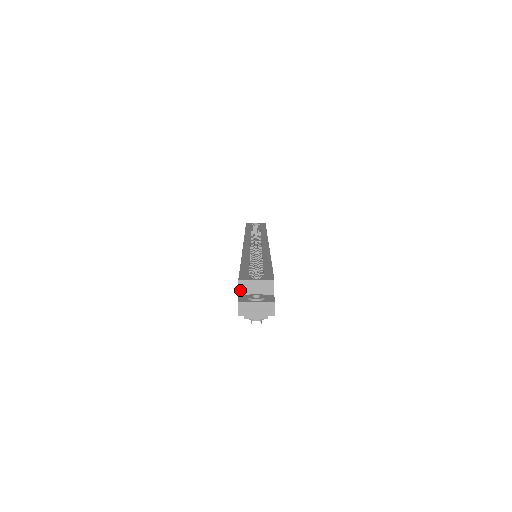
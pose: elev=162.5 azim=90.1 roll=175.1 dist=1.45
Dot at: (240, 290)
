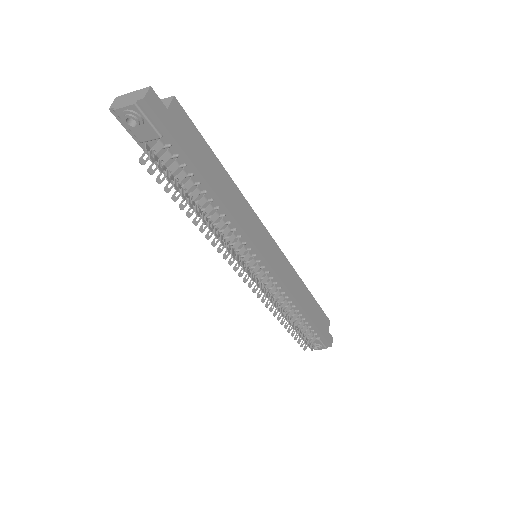
Dot at: occluded
